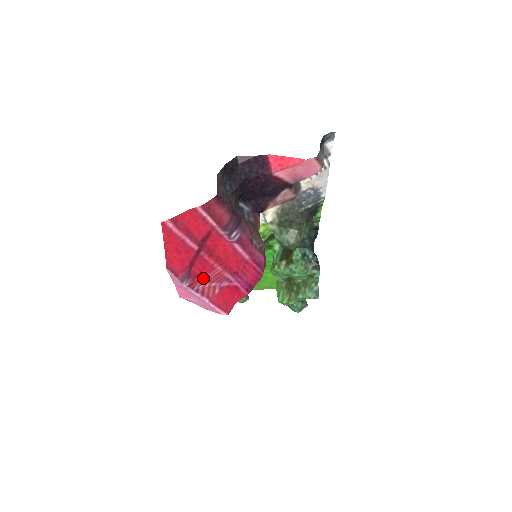
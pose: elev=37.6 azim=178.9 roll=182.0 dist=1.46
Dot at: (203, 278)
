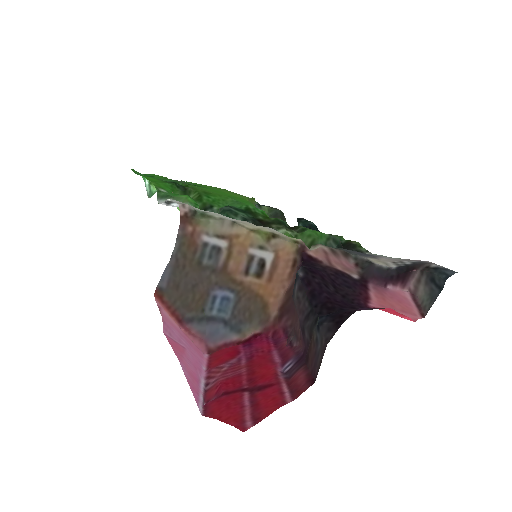
Dot at: (222, 379)
